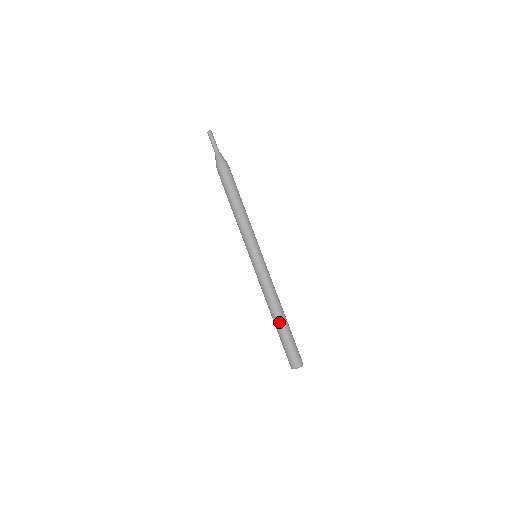
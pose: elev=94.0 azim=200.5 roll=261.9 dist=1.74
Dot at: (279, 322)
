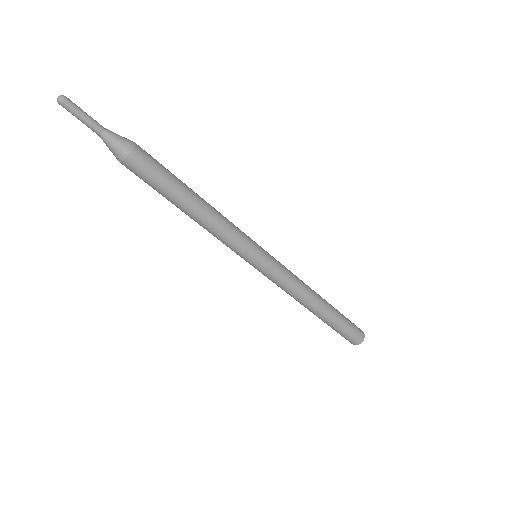
Dot at: (317, 316)
